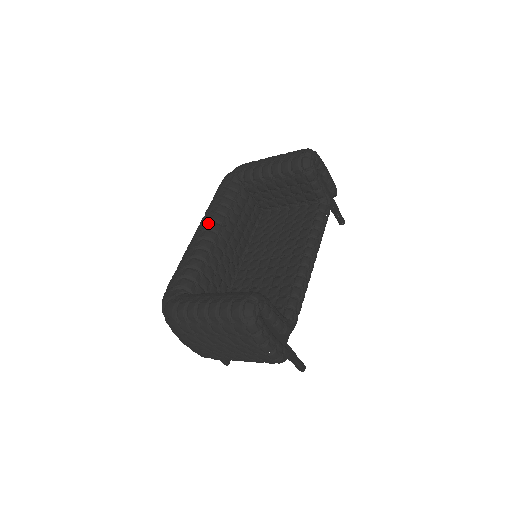
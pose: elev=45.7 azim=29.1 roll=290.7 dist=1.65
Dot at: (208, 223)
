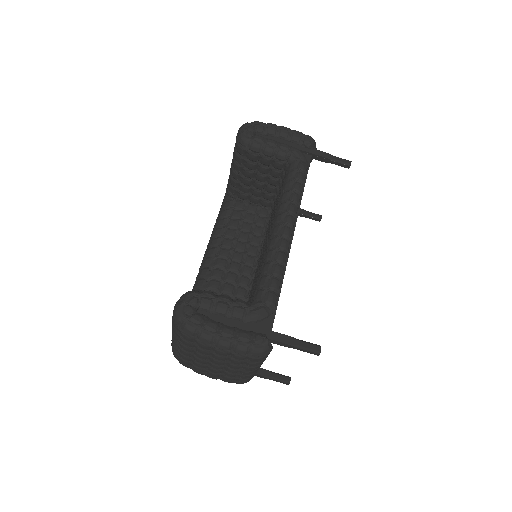
Dot at: (206, 252)
